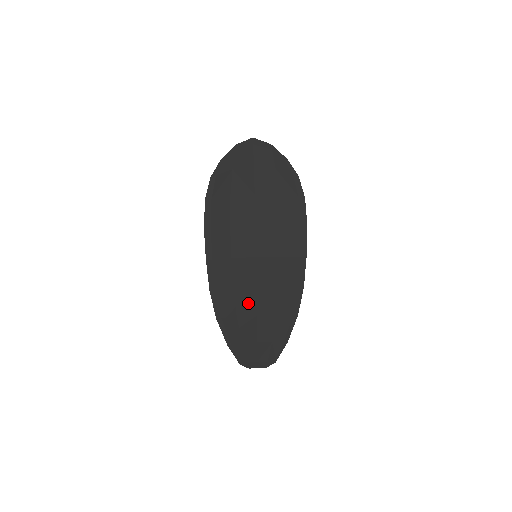
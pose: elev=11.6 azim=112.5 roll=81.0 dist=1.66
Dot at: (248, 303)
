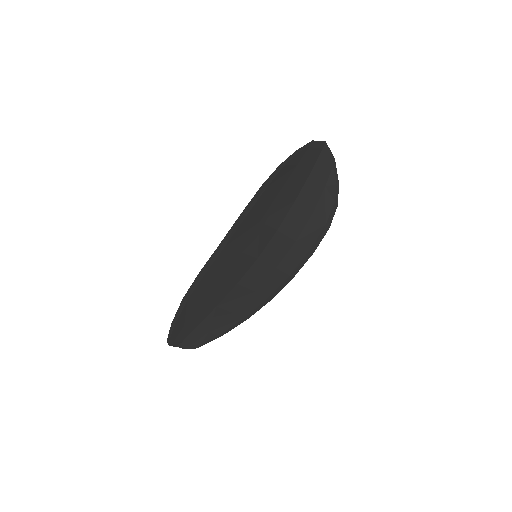
Dot at: (219, 294)
